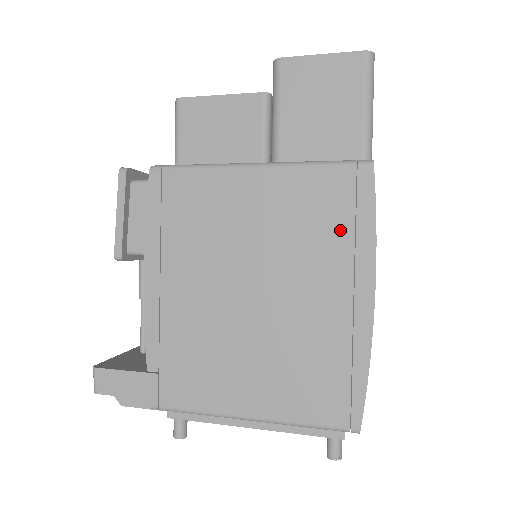
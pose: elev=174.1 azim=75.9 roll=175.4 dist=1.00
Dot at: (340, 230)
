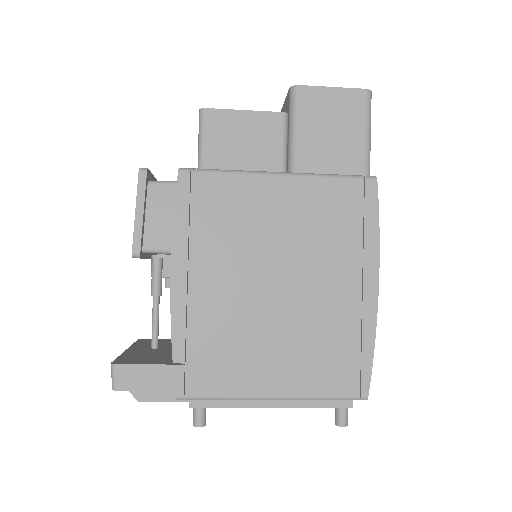
Dot at: (351, 232)
